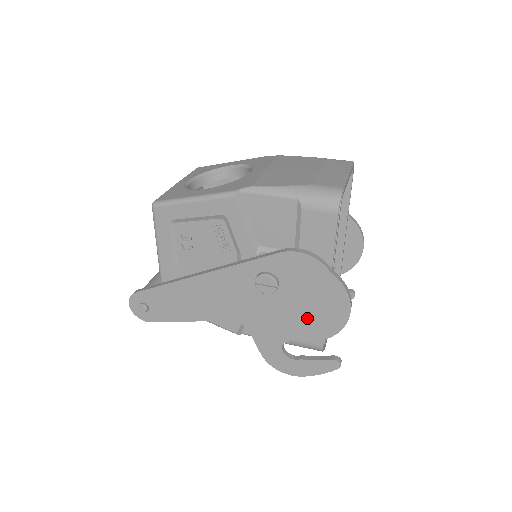
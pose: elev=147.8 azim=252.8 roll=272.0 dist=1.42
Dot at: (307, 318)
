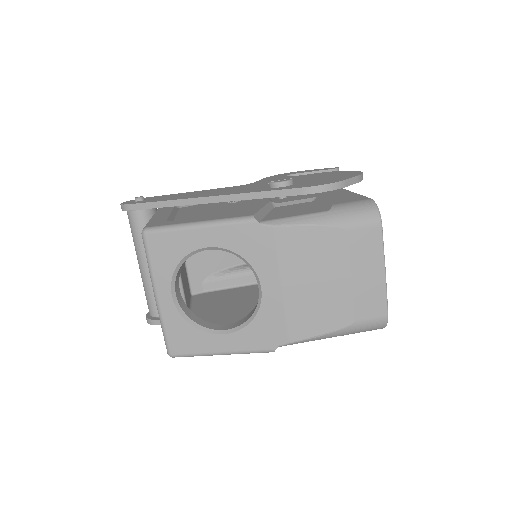
Dot at: occluded
